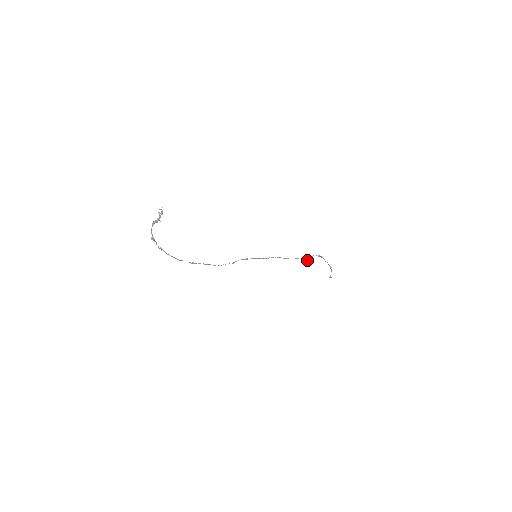
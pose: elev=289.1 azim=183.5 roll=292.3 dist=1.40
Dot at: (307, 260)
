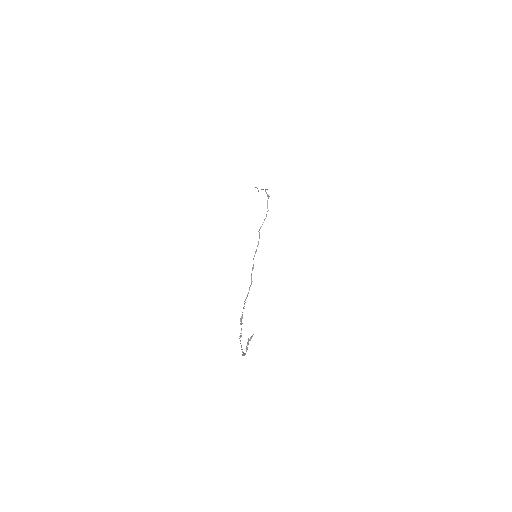
Dot at: occluded
